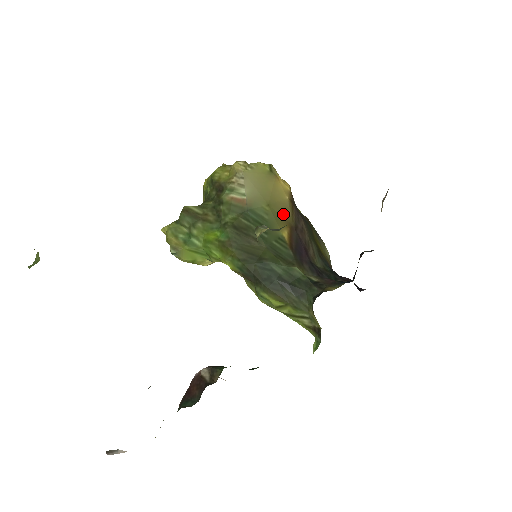
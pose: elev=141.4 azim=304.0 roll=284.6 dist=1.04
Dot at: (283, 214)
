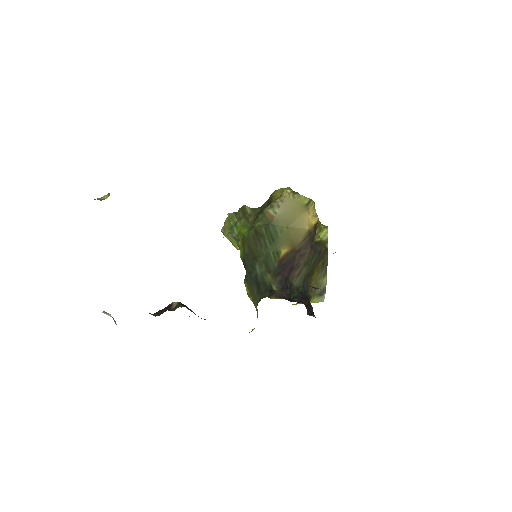
Dot at: (294, 238)
